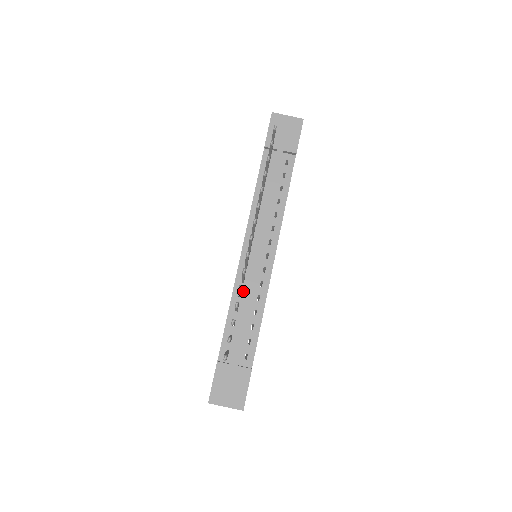
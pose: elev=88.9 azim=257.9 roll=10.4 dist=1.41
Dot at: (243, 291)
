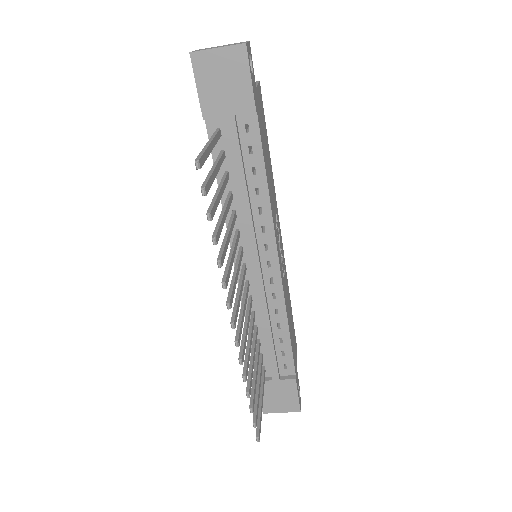
Dot at: (255, 310)
